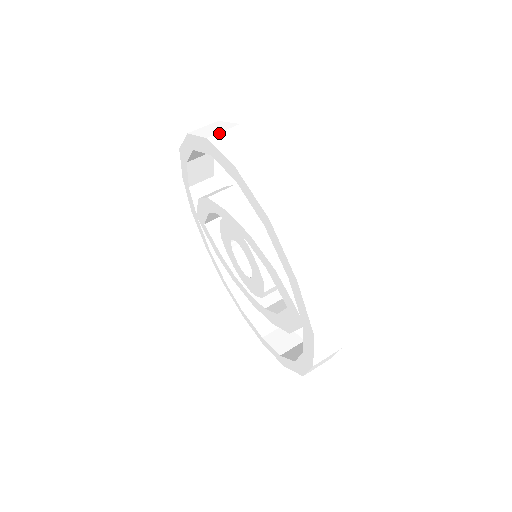
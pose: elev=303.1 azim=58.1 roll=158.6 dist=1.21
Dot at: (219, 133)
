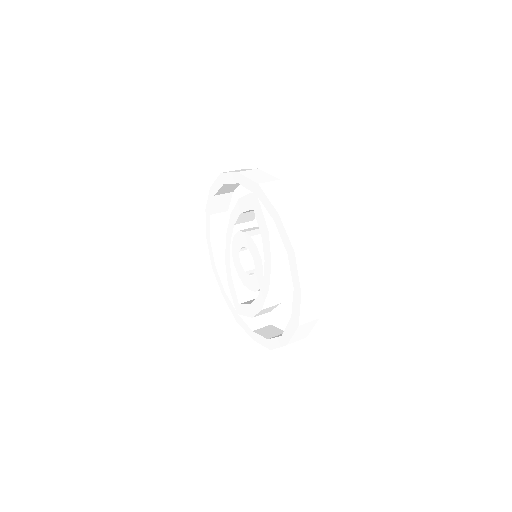
Dot at: occluded
